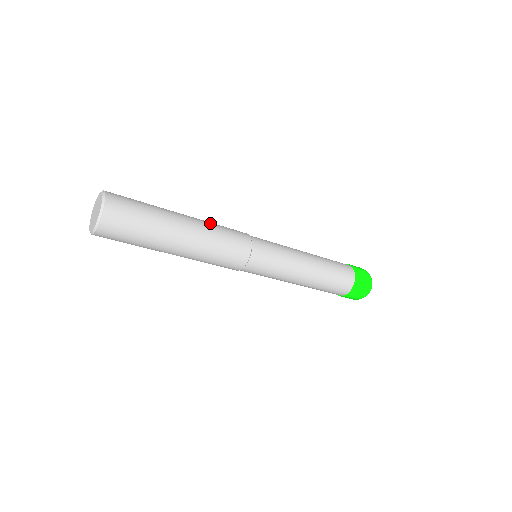
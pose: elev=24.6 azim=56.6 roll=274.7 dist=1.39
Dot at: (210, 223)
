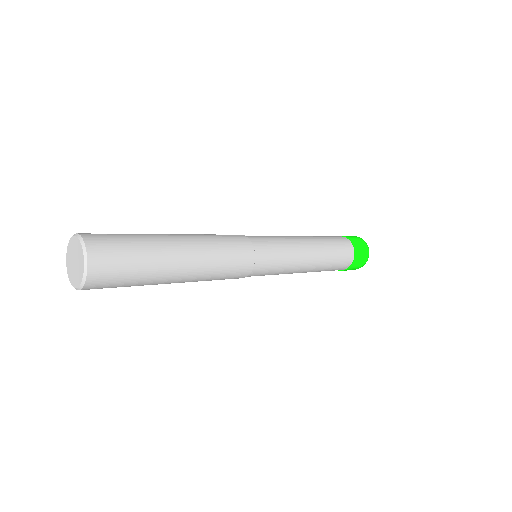
Dot at: (210, 244)
